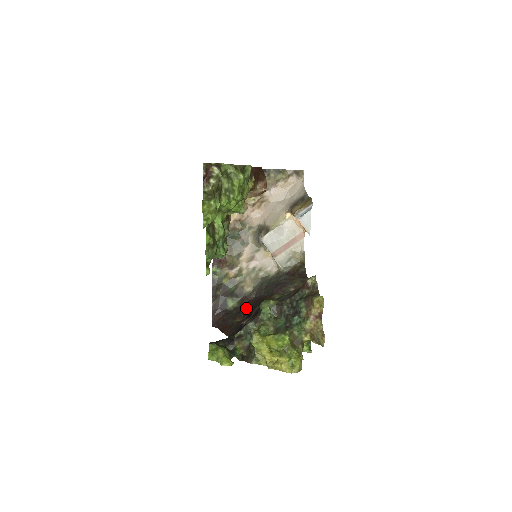
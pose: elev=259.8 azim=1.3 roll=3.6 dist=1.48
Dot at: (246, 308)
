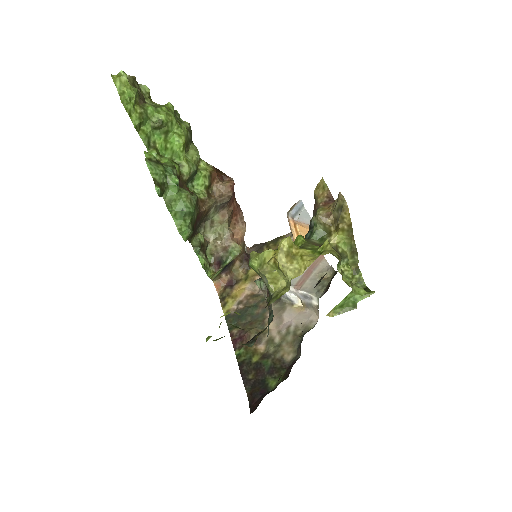
Dot at: occluded
